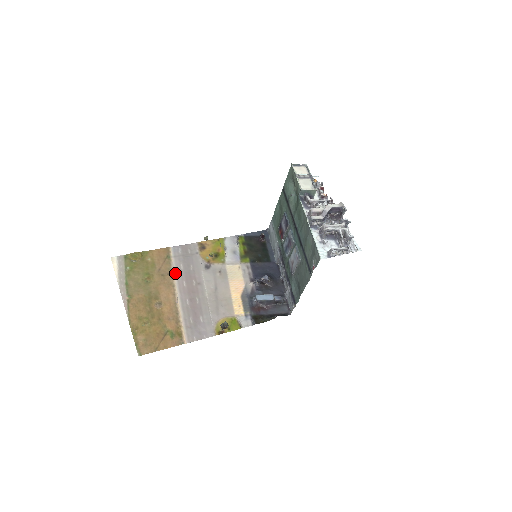
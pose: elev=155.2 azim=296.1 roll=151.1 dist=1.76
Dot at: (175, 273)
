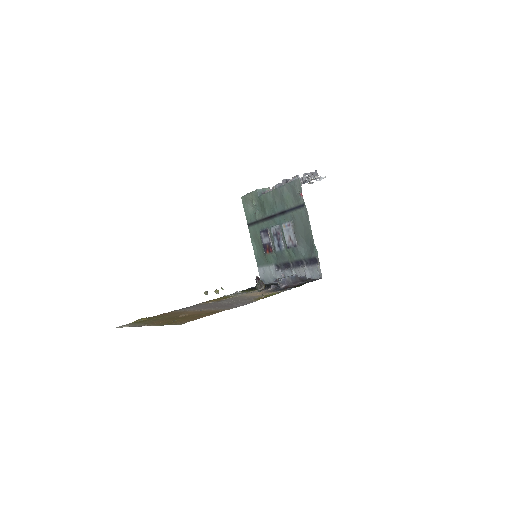
Dot at: (189, 310)
